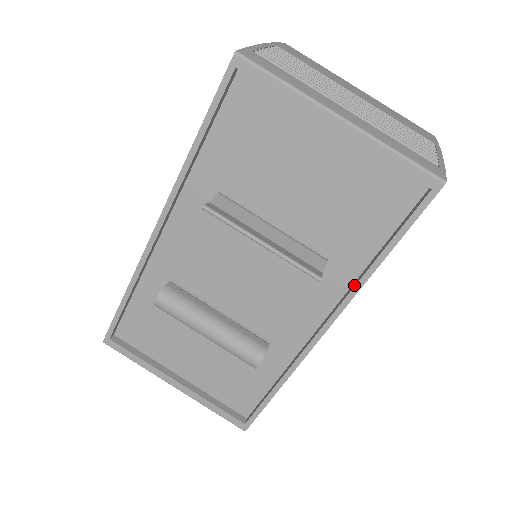
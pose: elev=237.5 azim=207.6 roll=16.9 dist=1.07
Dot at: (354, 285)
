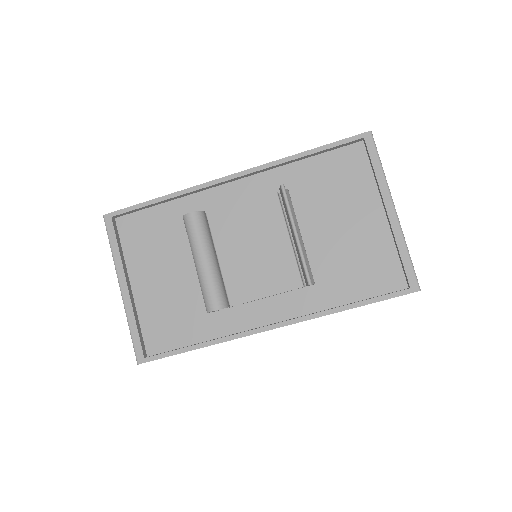
Dot at: (318, 312)
